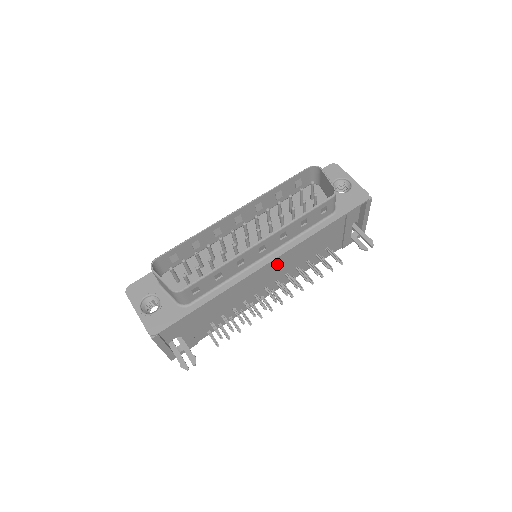
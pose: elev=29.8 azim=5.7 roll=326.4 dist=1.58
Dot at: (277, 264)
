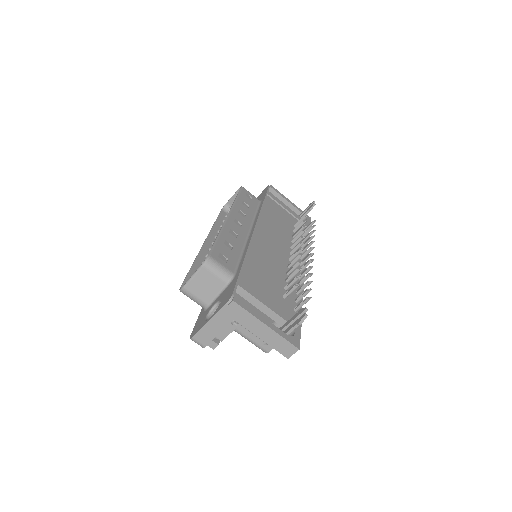
Dot at: (267, 234)
